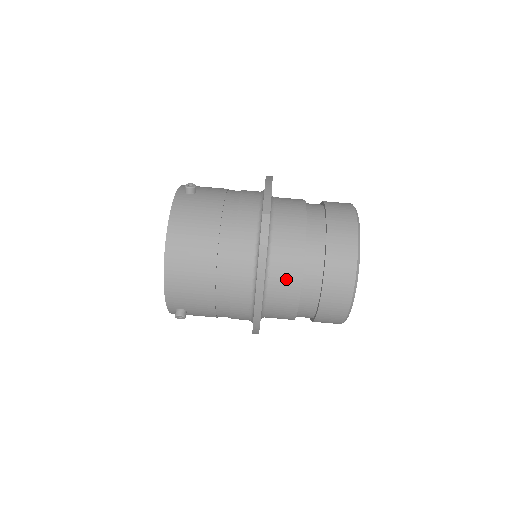
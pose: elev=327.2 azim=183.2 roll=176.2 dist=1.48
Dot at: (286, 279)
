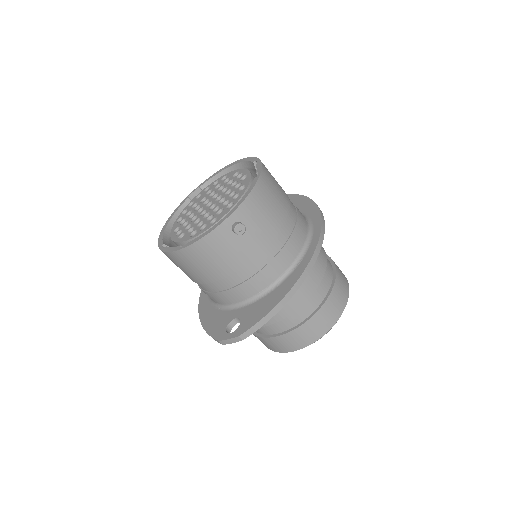
Dot at: occluded
